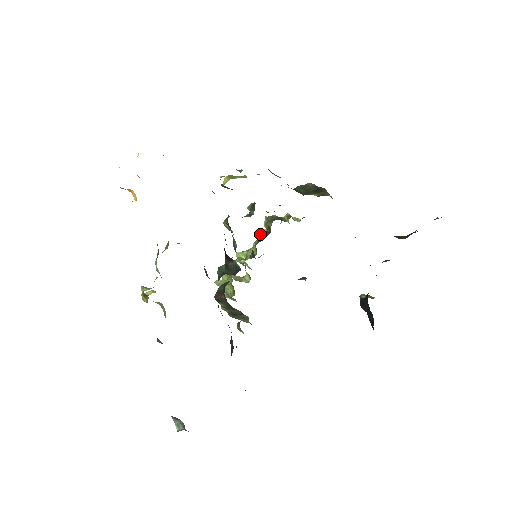
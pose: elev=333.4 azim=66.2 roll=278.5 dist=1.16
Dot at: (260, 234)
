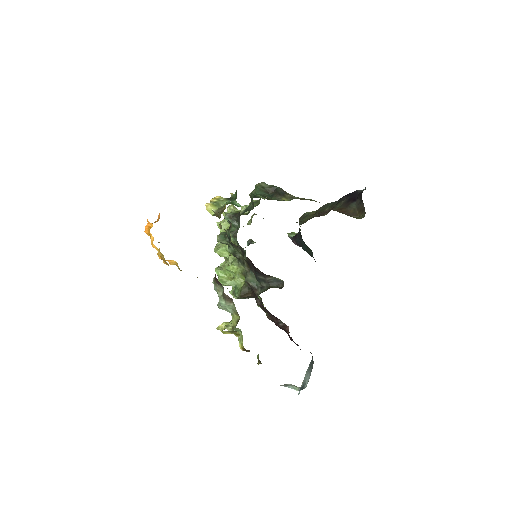
Dot at: (222, 227)
